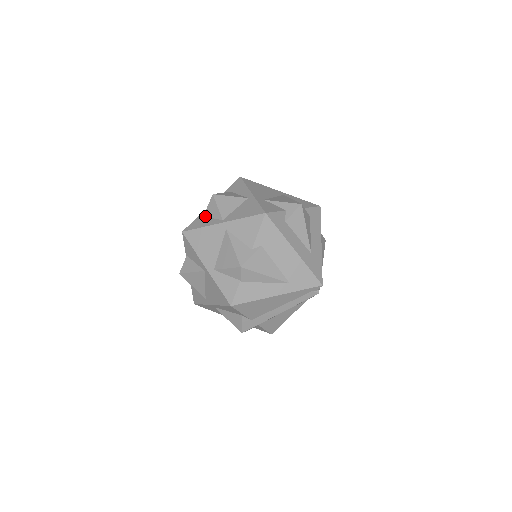
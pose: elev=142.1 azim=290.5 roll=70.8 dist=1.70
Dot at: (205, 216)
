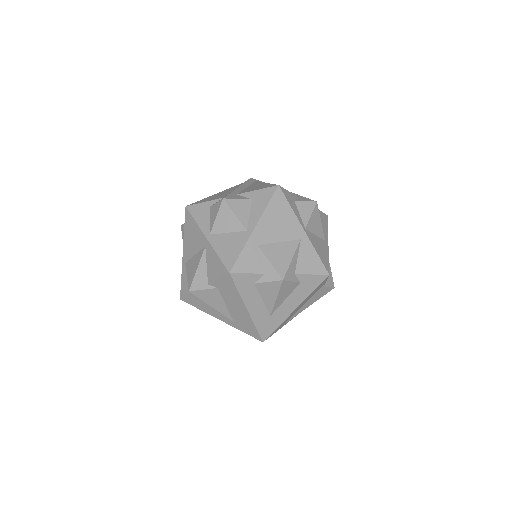
Dot at: (210, 209)
